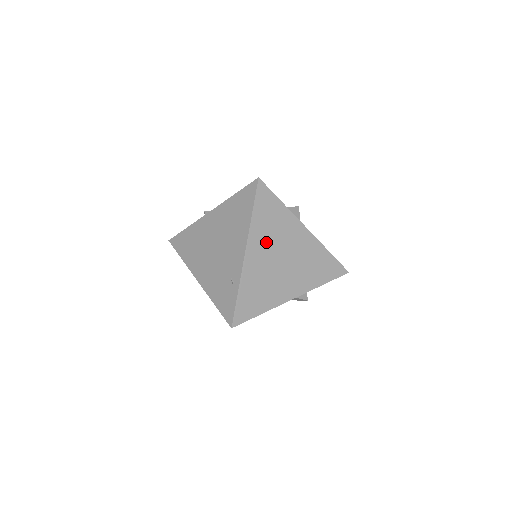
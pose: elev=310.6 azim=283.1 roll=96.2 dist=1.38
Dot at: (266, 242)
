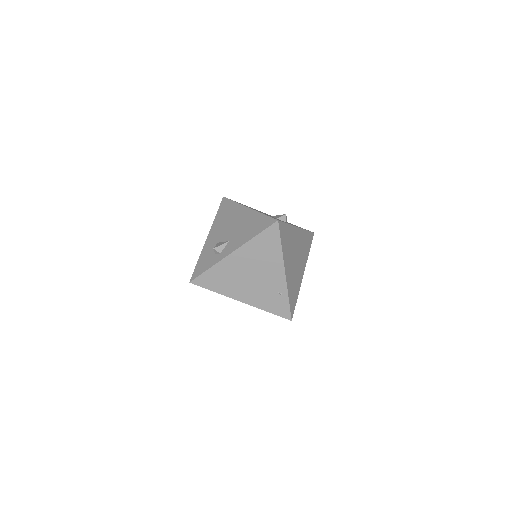
Dot at: (289, 256)
